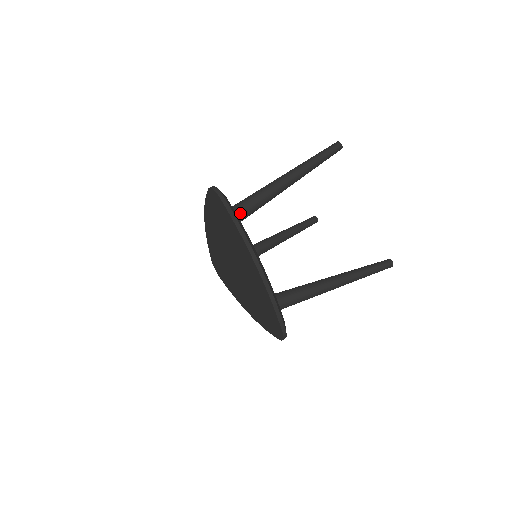
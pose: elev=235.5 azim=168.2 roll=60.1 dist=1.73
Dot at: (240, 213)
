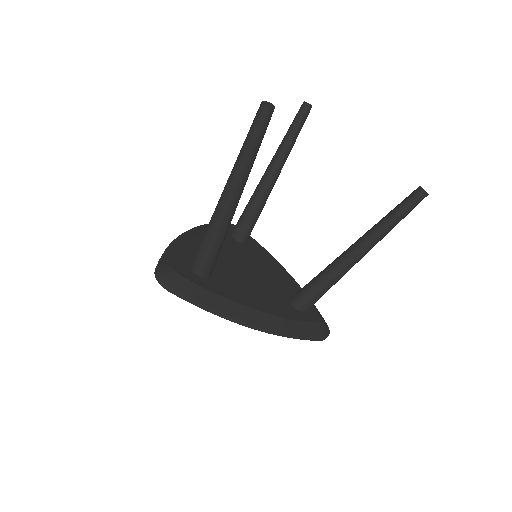
Dot at: (205, 270)
